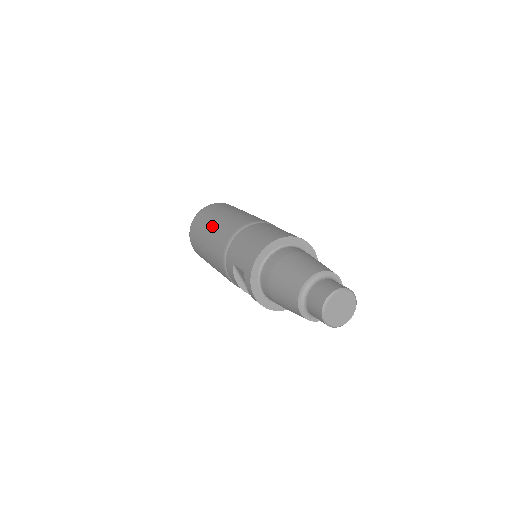
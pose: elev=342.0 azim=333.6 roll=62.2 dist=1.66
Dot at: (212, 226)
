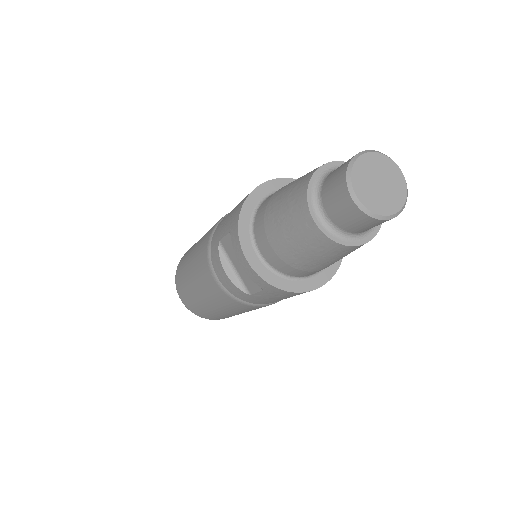
Dot at: occluded
